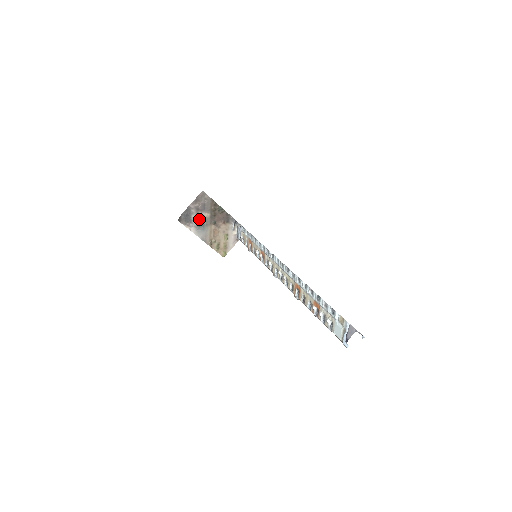
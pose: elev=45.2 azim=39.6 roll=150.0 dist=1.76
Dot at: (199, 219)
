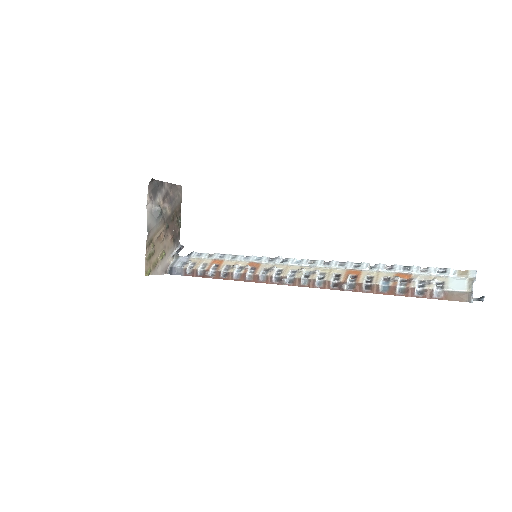
Dot at: (160, 205)
